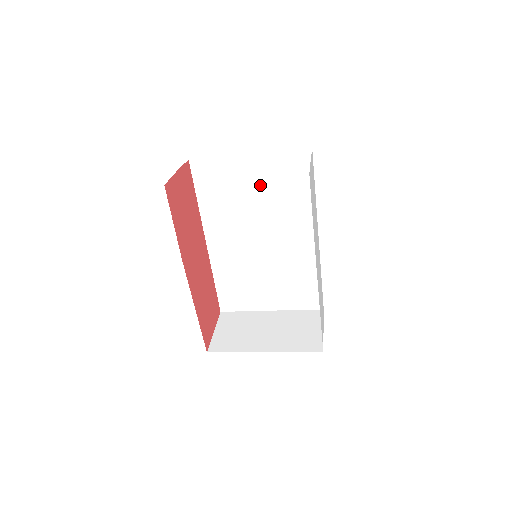
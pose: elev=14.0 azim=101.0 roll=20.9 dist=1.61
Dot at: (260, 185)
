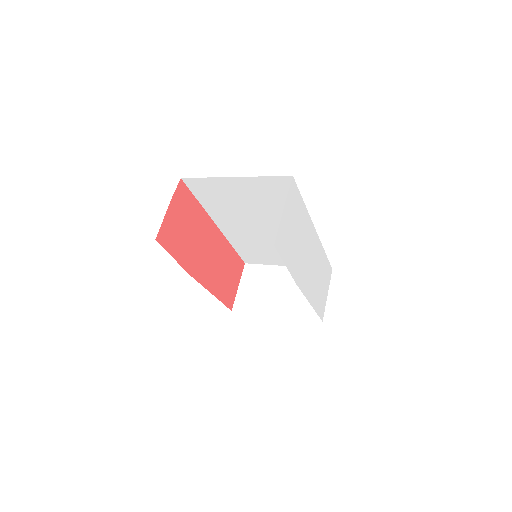
Dot at: (251, 196)
